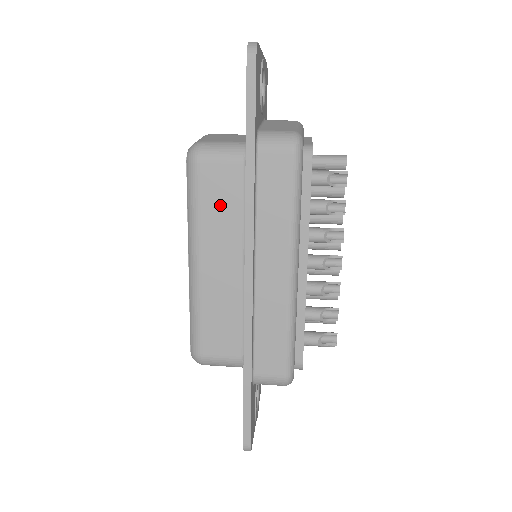
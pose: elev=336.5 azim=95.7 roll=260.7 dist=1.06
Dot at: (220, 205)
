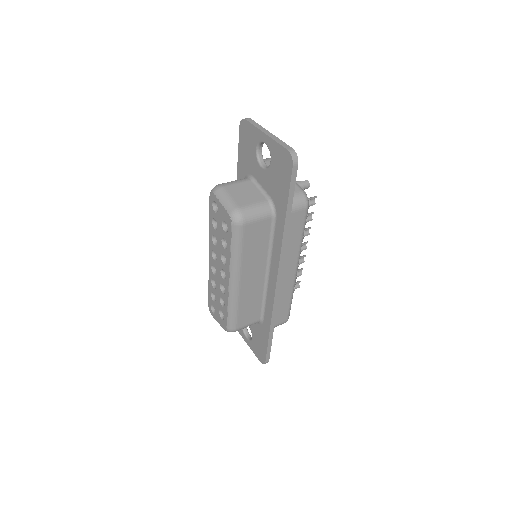
Dot at: (255, 246)
